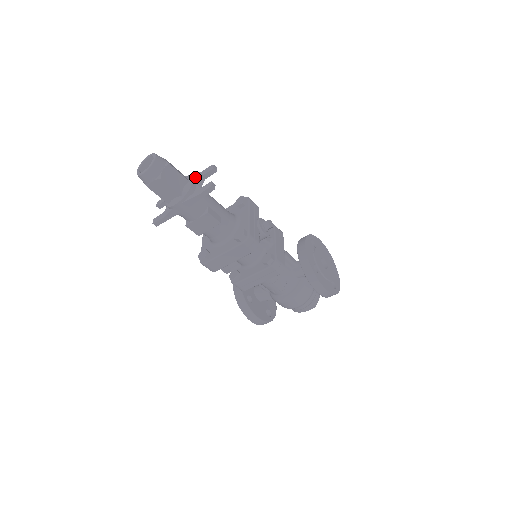
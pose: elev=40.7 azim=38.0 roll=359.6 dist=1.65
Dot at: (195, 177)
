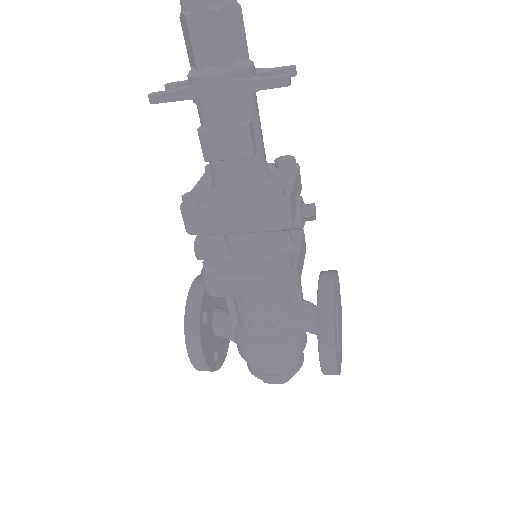
Dot at: (256, 69)
